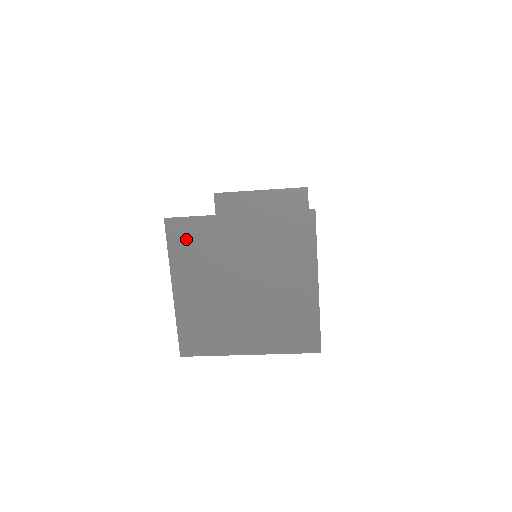
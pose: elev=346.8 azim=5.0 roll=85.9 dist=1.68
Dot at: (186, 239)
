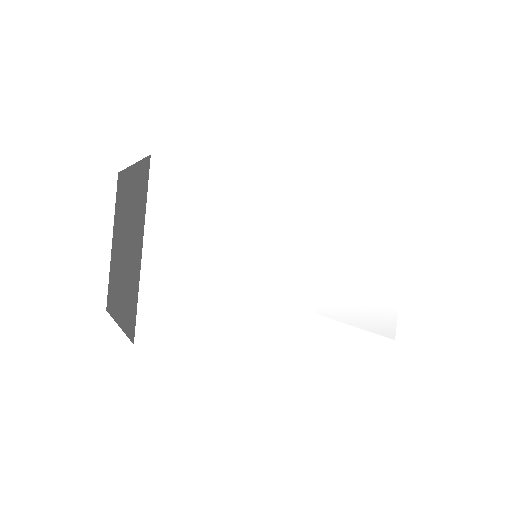
Dot at: (120, 192)
